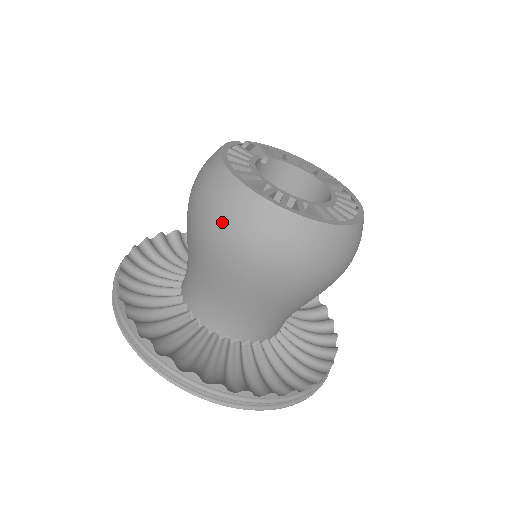
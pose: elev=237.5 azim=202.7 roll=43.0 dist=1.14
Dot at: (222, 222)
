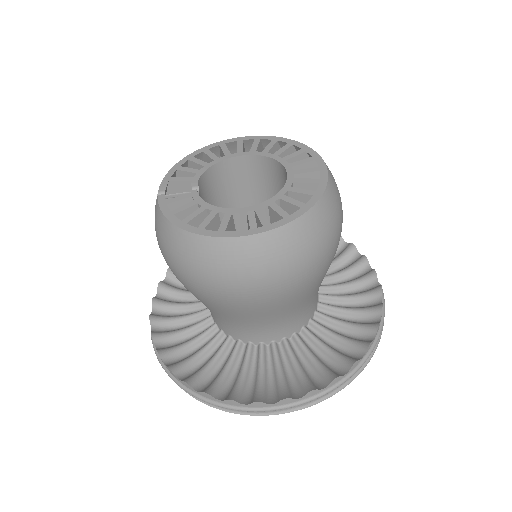
Dot at: (257, 278)
